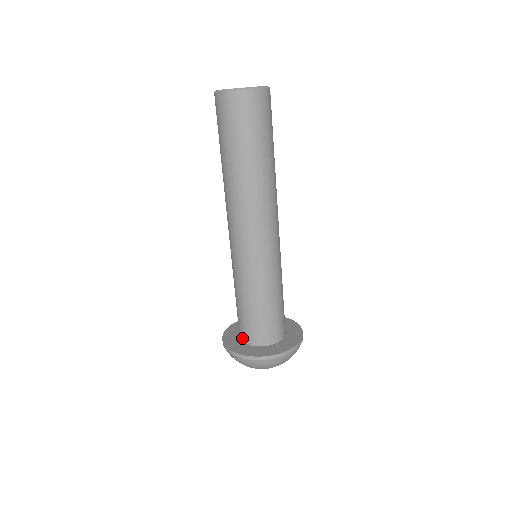
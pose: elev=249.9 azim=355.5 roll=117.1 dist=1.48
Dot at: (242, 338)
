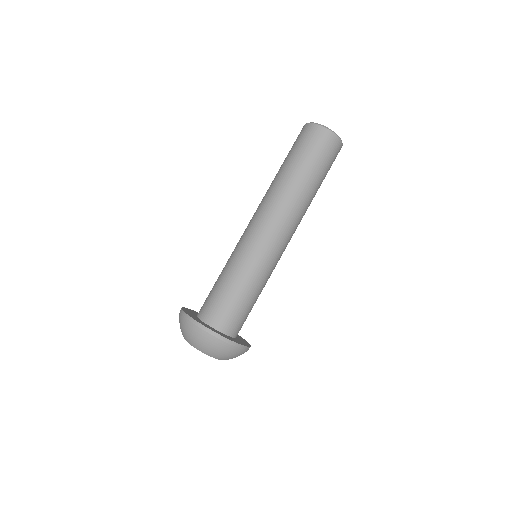
Dot at: (205, 318)
